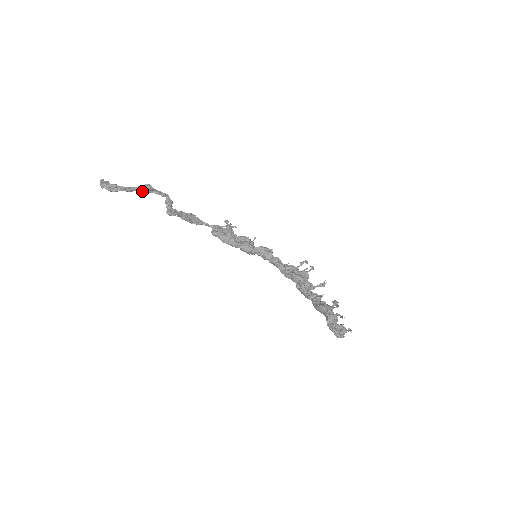
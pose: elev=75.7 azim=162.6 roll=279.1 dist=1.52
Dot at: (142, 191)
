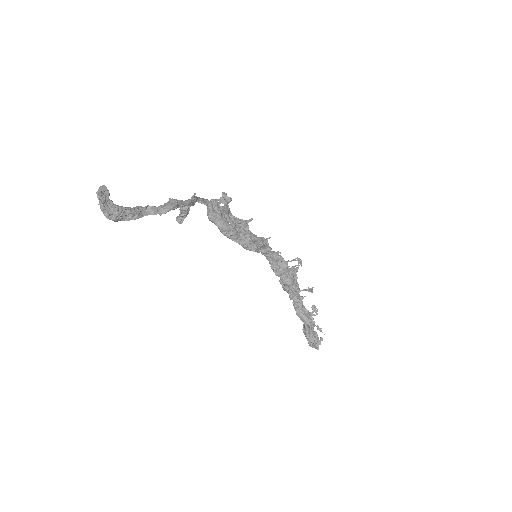
Dot at: (163, 212)
